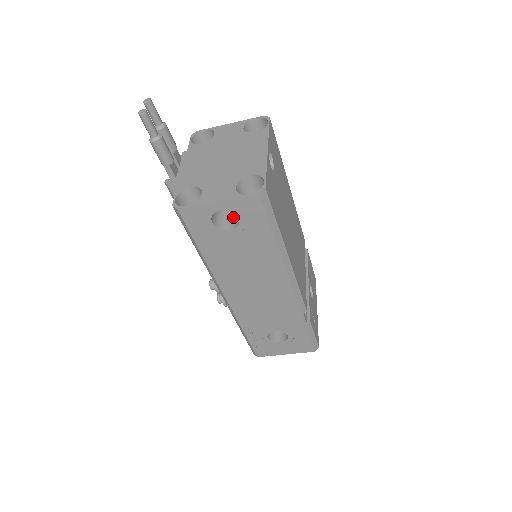
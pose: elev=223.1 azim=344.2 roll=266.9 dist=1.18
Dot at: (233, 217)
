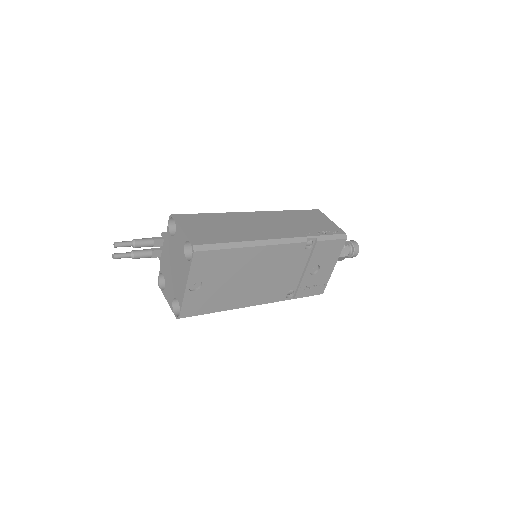
Dot at: occluded
